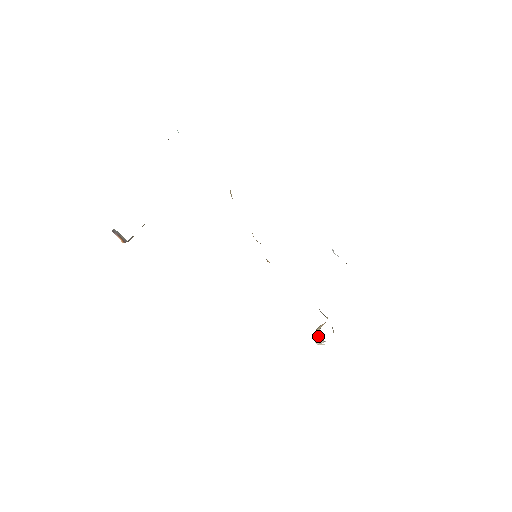
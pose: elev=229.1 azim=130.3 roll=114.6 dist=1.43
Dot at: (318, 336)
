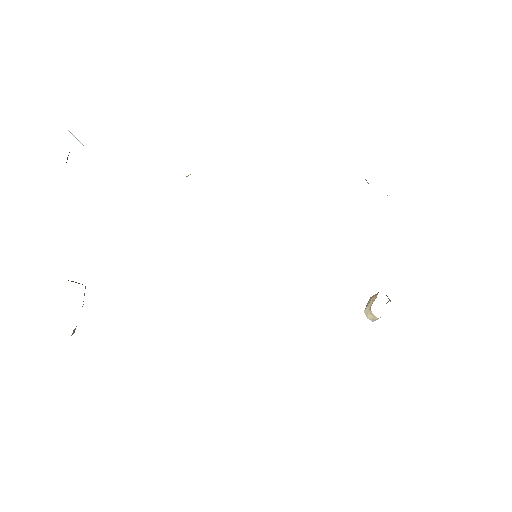
Dot at: (371, 314)
